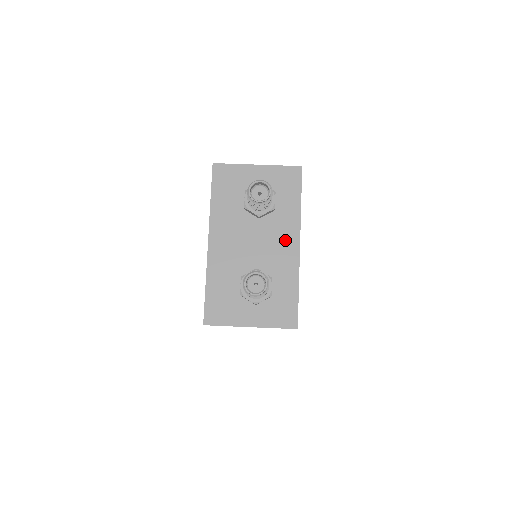
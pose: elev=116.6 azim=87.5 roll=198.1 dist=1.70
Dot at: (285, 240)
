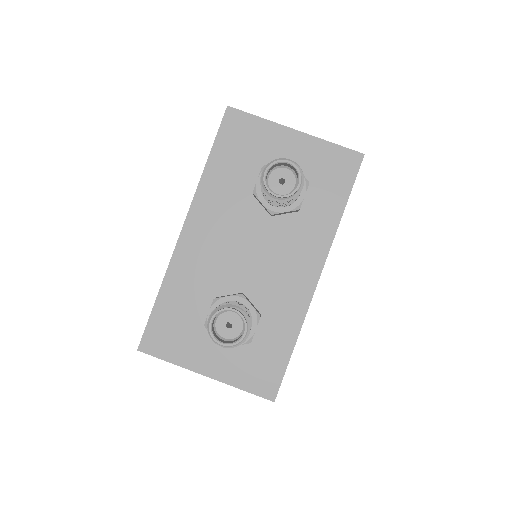
Dot at: (300, 262)
